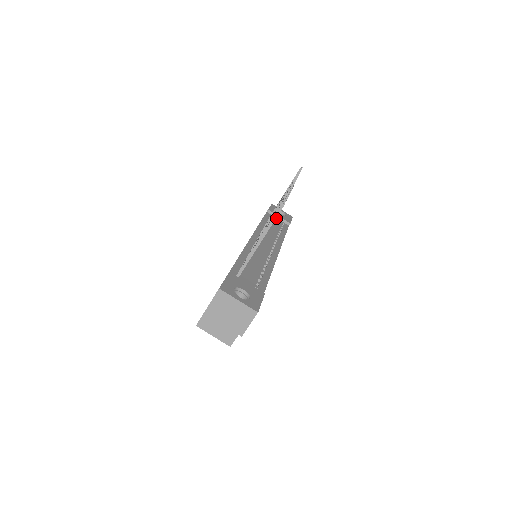
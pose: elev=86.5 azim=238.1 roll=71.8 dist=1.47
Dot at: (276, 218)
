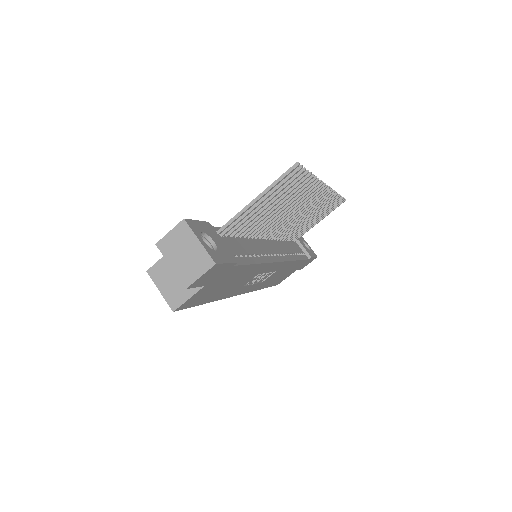
Dot at: (298, 246)
